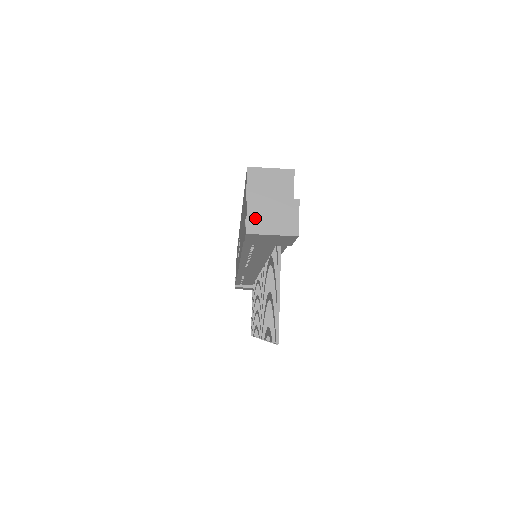
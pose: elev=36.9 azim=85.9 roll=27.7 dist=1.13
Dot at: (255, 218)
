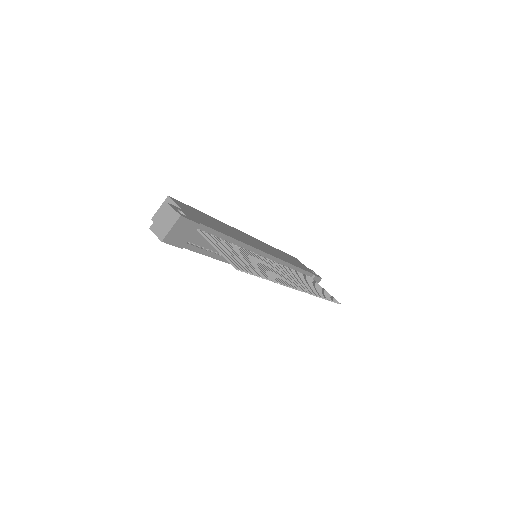
Dot at: (159, 232)
